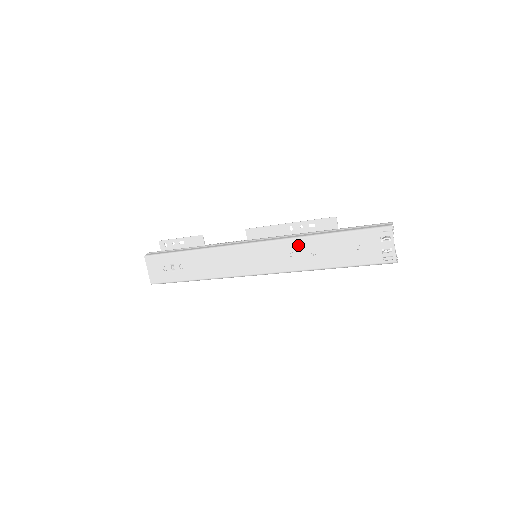
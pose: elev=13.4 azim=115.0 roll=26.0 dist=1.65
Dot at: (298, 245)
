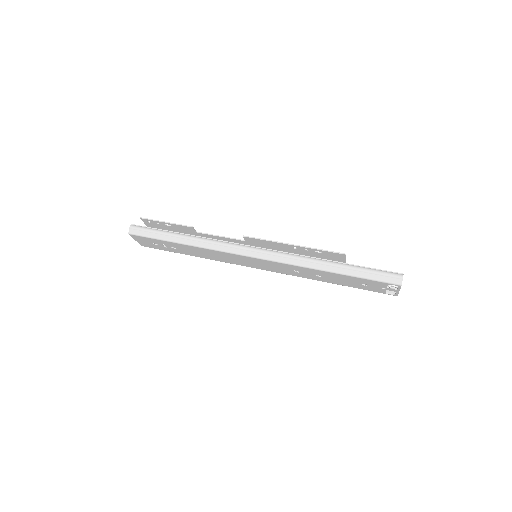
Dot at: (303, 270)
